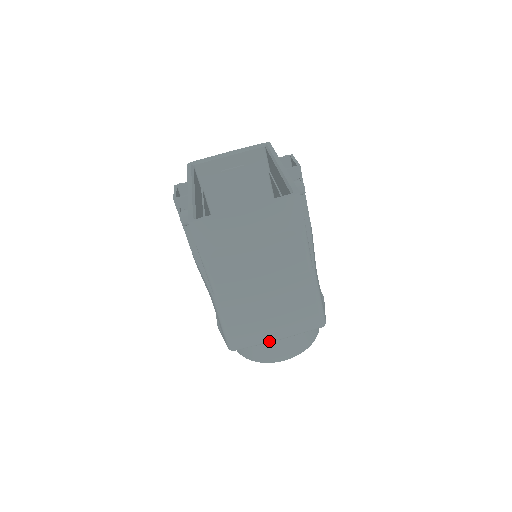
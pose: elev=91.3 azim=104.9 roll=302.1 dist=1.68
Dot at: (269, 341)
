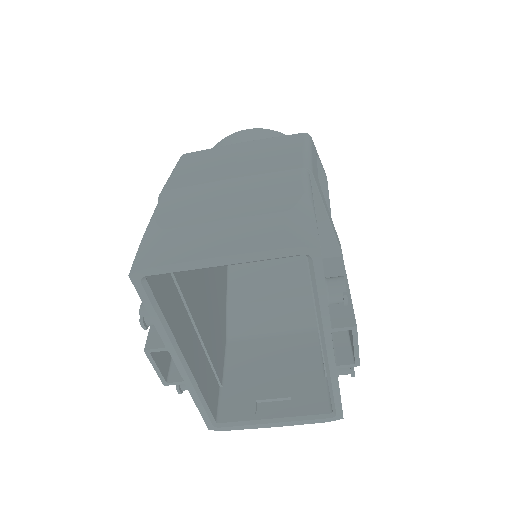
Dot at: occluded
